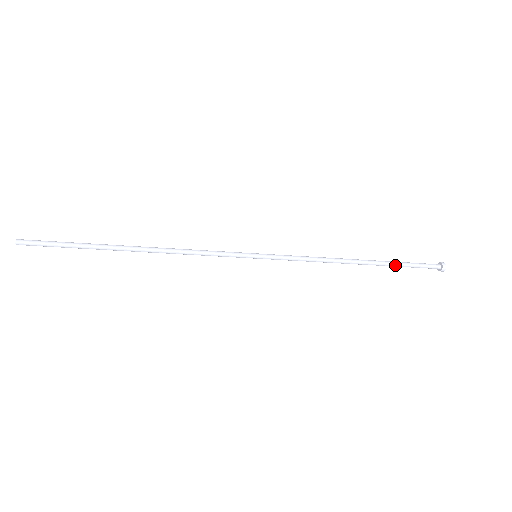
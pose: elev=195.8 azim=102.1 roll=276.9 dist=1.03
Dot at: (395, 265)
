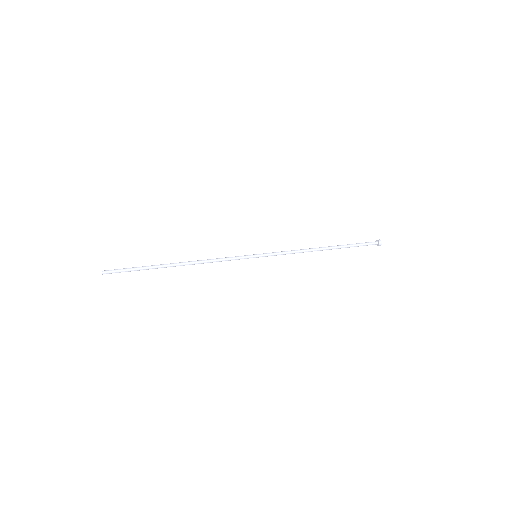
Dot at: (348, 247)
